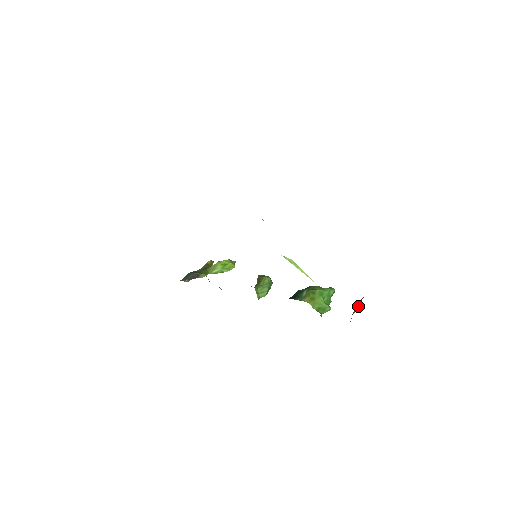
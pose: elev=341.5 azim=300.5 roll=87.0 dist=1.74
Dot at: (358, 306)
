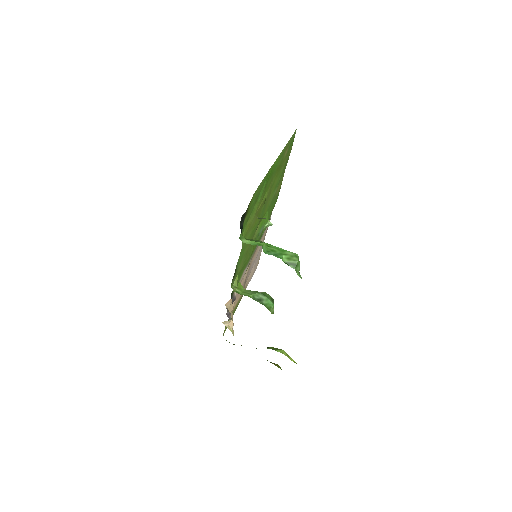
Dot at: occluded
